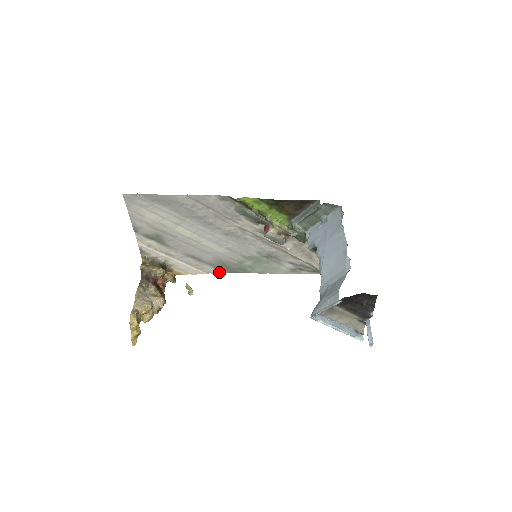
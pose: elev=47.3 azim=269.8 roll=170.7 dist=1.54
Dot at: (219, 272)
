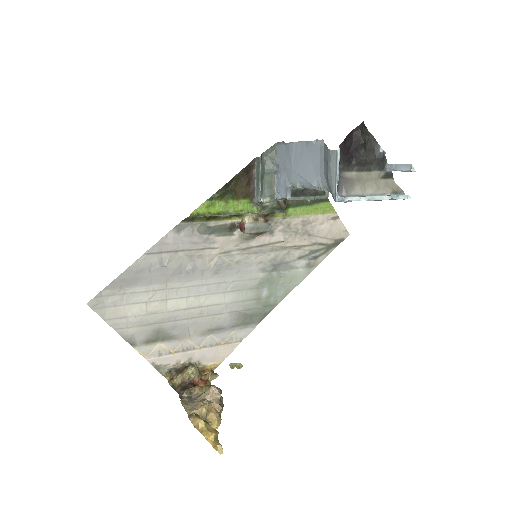
Dot at: (250, 330)
